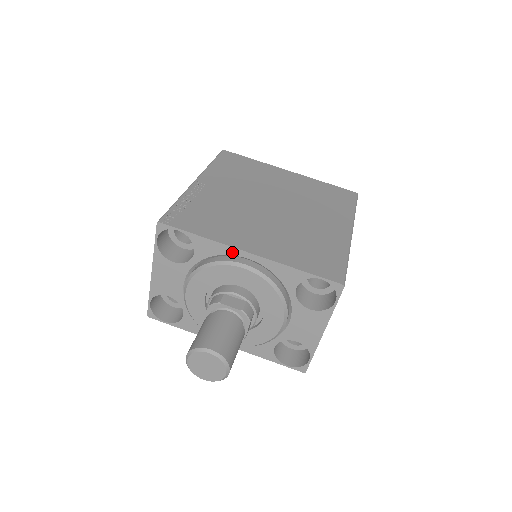
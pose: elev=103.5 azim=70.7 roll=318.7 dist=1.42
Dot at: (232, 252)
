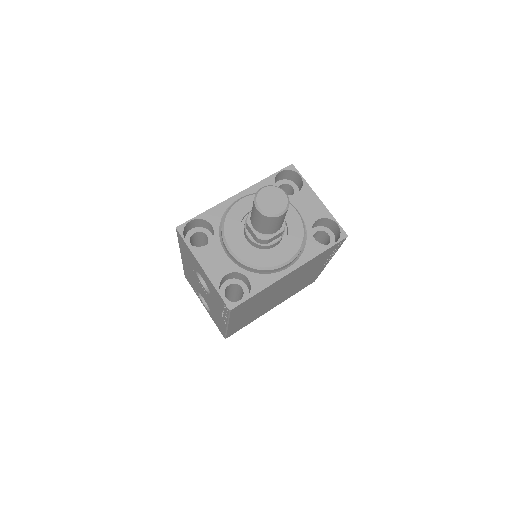
Dot at: (228, 203)
